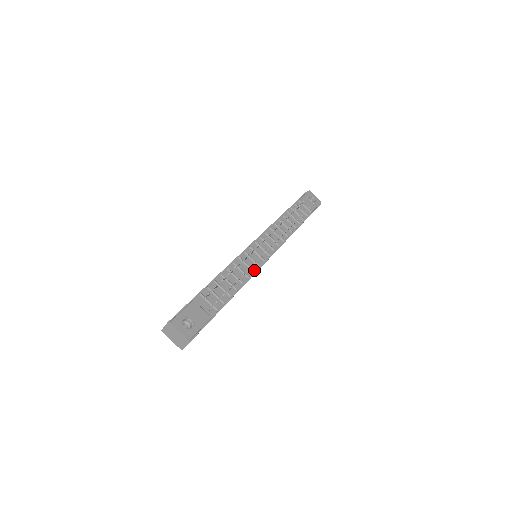
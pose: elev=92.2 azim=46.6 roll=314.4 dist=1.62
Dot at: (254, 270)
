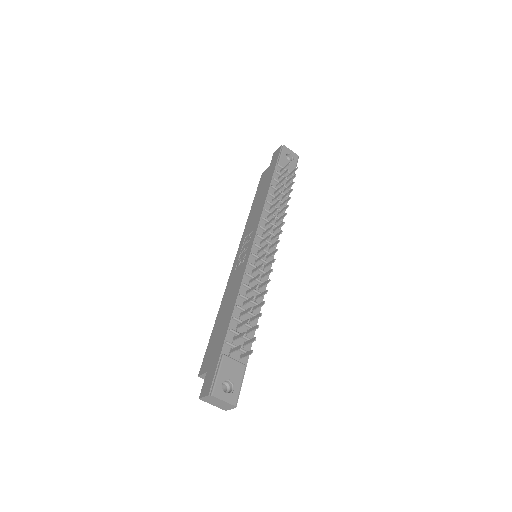
Dot at: occluded
